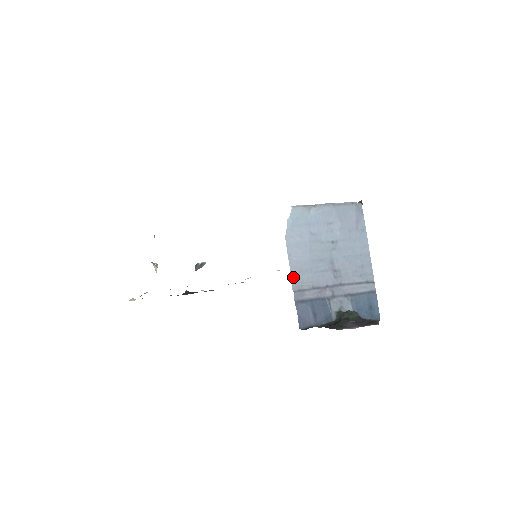
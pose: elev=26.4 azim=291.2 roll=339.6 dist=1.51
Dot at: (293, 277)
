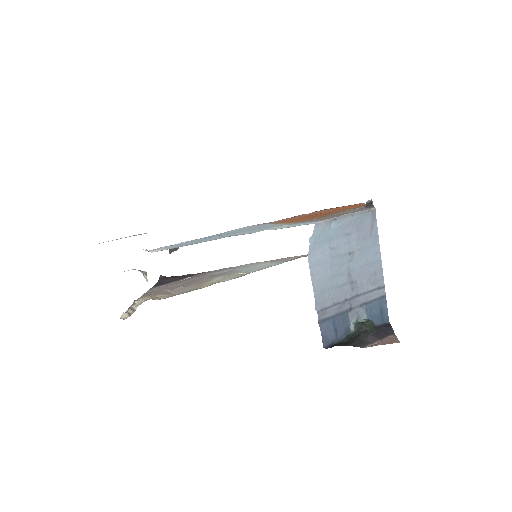
Dot at: (316, 297)
